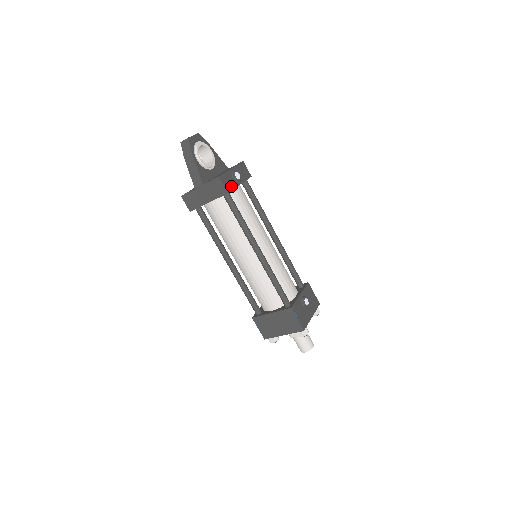
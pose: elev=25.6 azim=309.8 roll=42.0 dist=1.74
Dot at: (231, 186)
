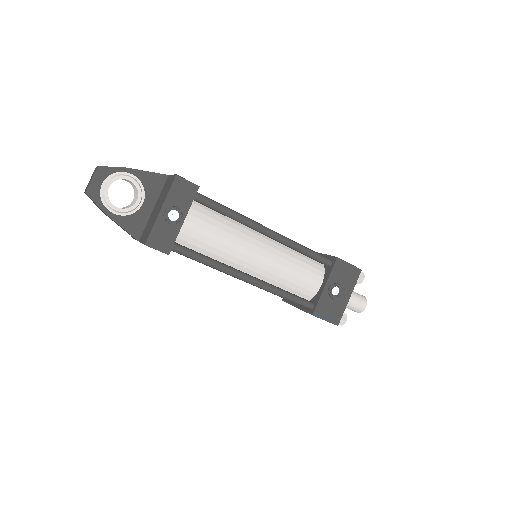
Dot at: (170, 238)
